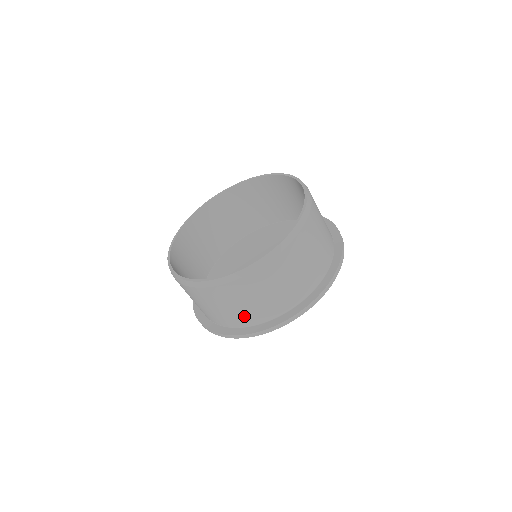
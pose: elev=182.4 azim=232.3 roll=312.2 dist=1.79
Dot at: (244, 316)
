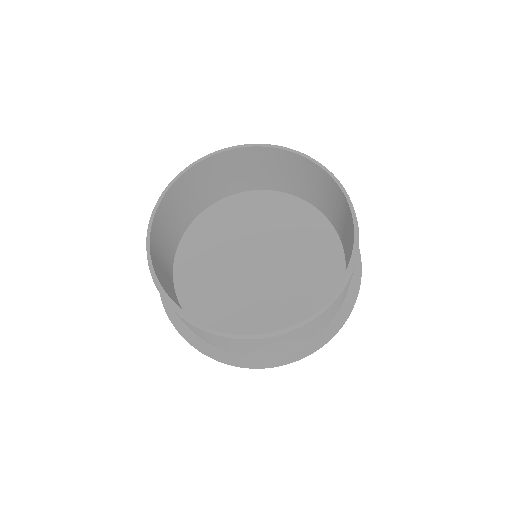
Dot at: (280, 349)
